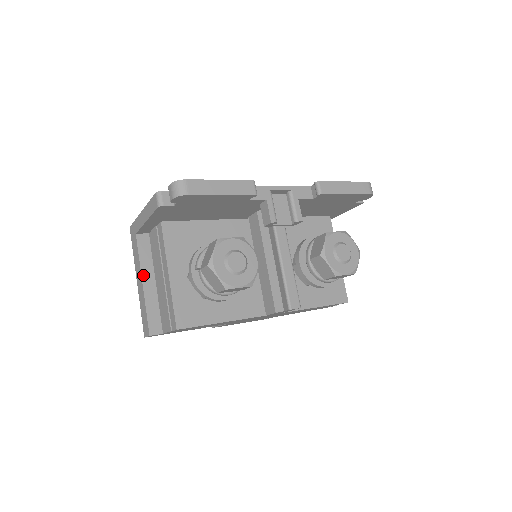
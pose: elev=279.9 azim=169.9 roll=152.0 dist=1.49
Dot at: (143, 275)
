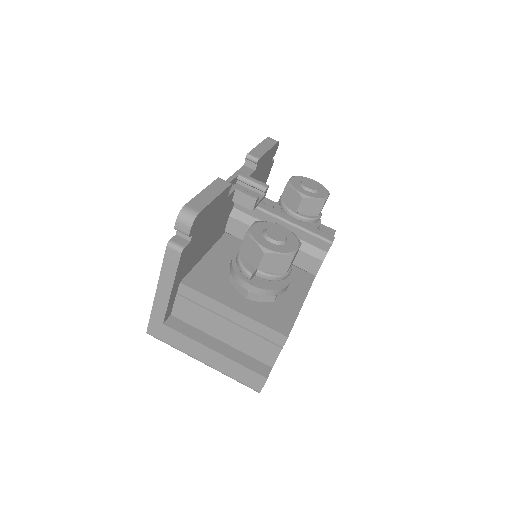
Dot at: (206, 345)
